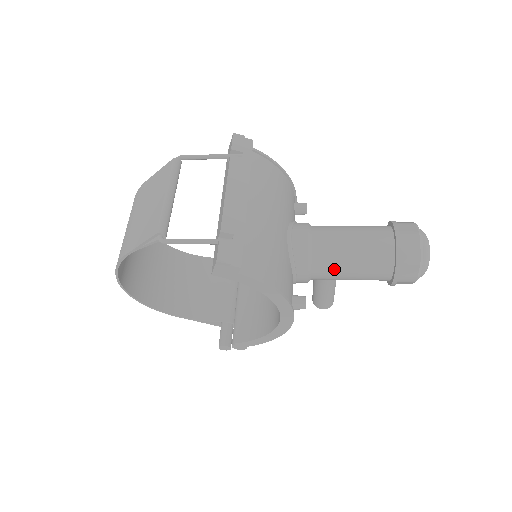
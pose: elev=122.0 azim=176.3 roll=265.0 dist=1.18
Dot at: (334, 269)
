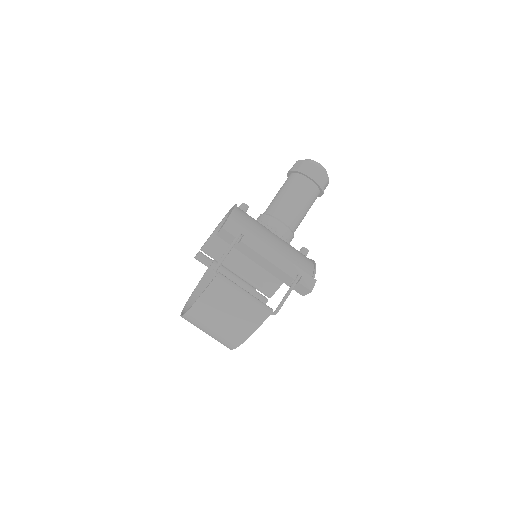
Dot at: occluded
